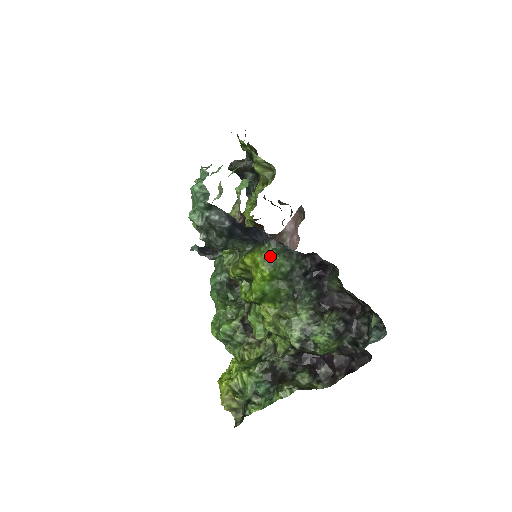
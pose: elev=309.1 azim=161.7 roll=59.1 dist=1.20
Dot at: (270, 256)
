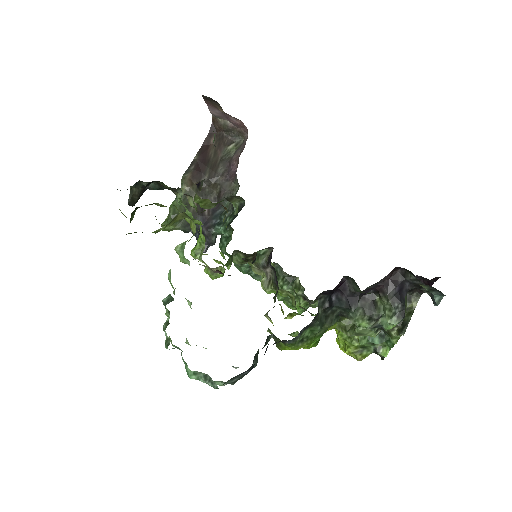
Dot at: (297, 341)
